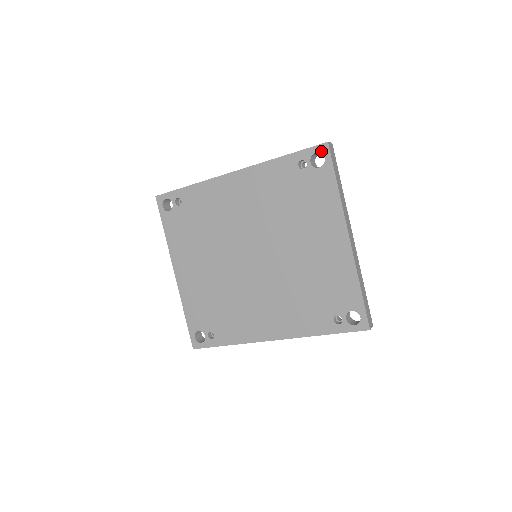
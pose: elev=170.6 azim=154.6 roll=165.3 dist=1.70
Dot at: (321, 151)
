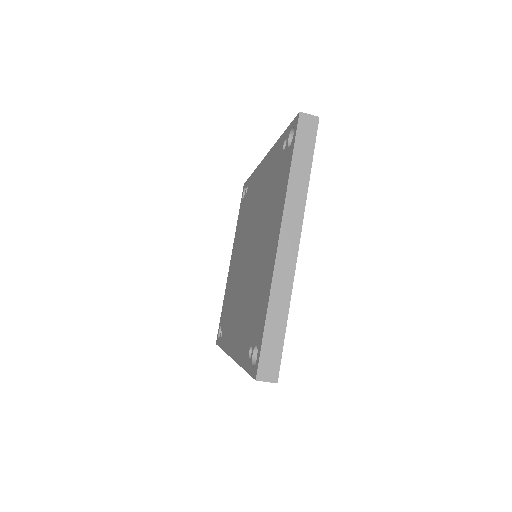
Dot at: (294, 125)
